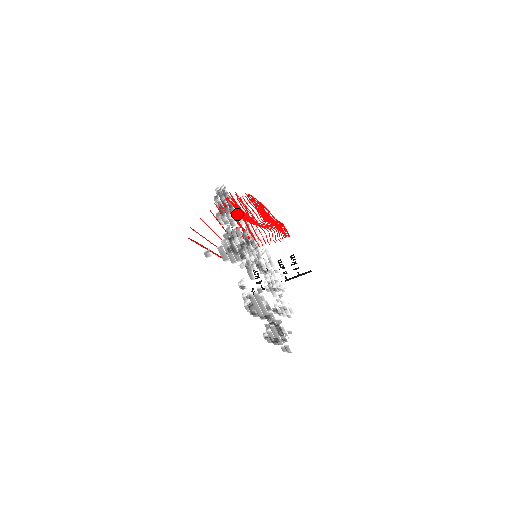
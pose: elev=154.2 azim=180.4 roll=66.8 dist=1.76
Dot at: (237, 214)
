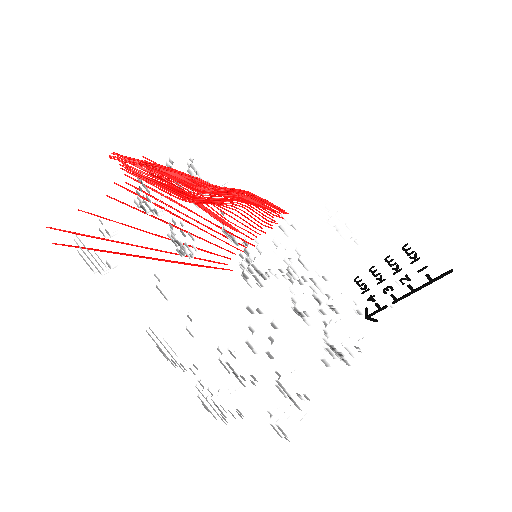
Dot at: occluded
